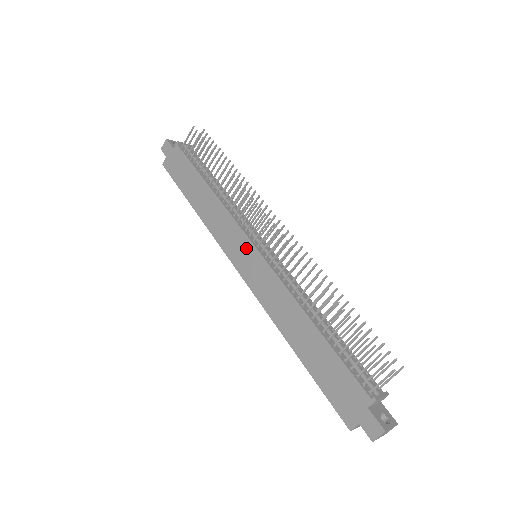
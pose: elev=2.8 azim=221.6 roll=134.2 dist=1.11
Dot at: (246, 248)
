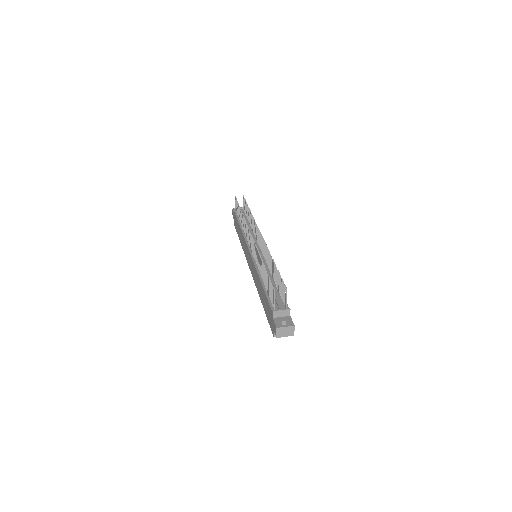
Dot at: (248, 253)
